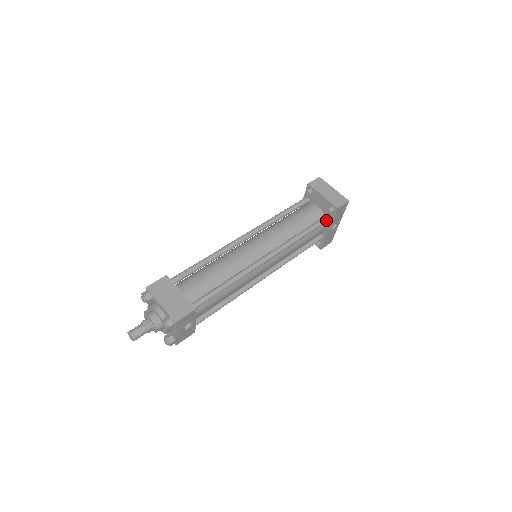
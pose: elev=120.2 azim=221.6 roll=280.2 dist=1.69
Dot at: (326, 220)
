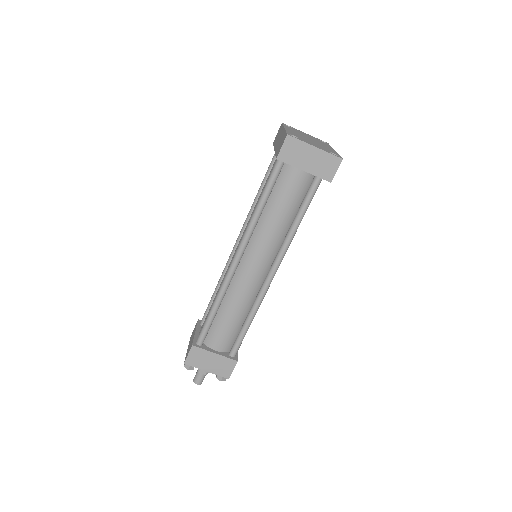
Dot at: (319, 184)
